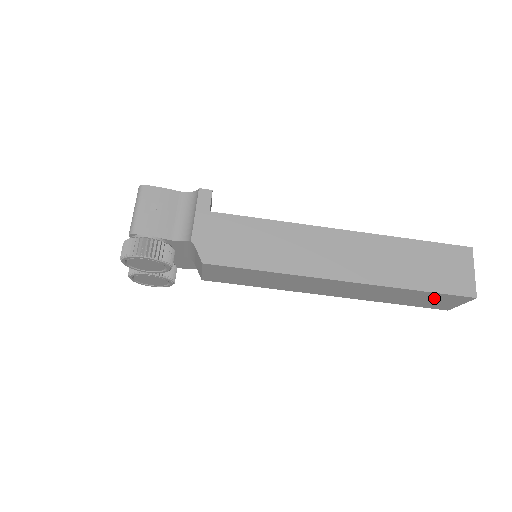
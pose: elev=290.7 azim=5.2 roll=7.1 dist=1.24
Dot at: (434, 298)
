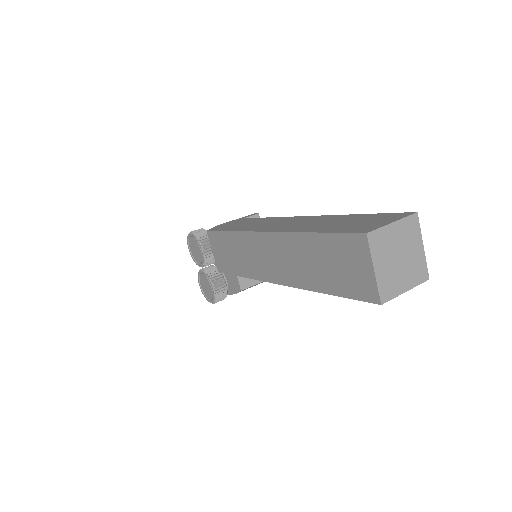
Dot at: (339, 255)
